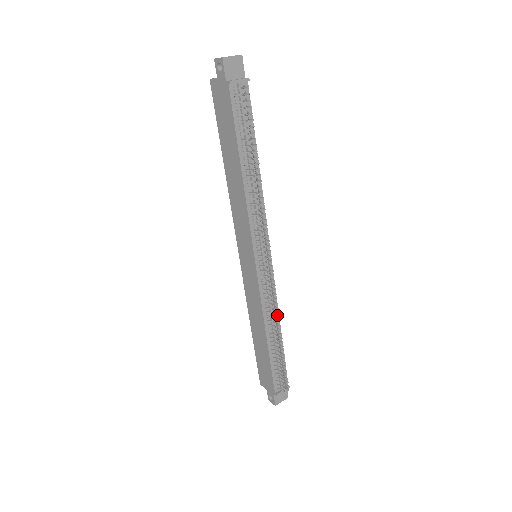
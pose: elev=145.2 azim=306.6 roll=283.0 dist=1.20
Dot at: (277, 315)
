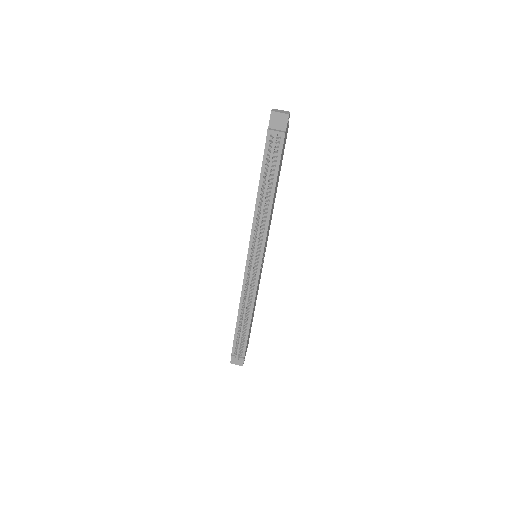
Dot at: (252, 305)
